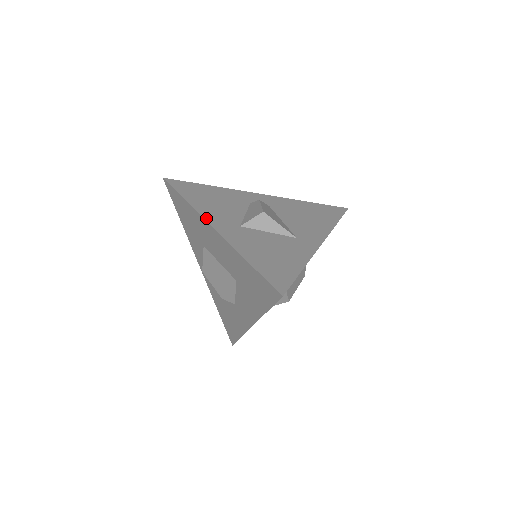
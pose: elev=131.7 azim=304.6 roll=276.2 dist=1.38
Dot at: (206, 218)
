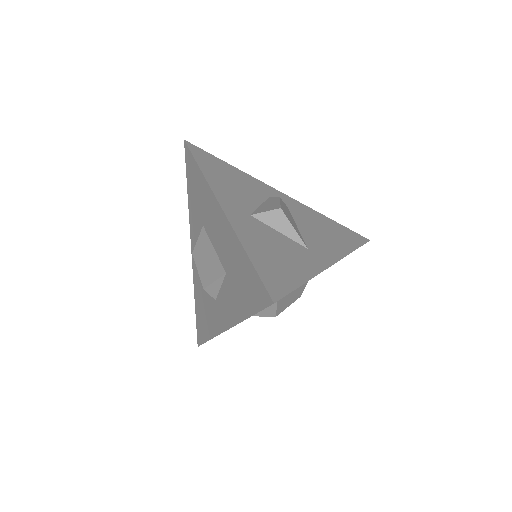
Dot at: (216, 194)
